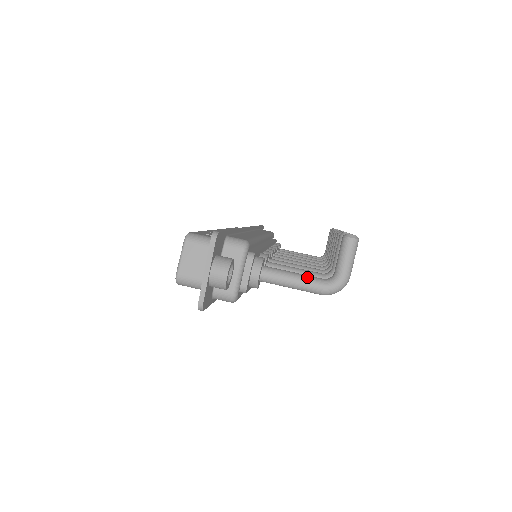
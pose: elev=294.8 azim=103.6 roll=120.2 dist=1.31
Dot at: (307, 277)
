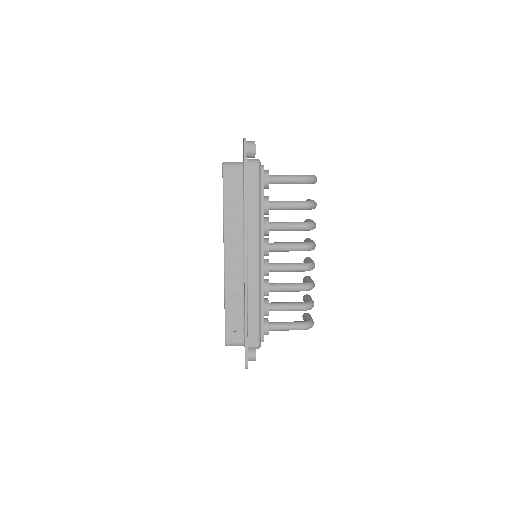
Dot at: occluded
